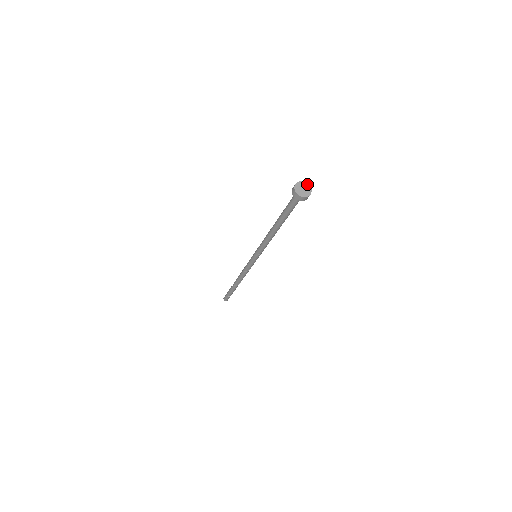
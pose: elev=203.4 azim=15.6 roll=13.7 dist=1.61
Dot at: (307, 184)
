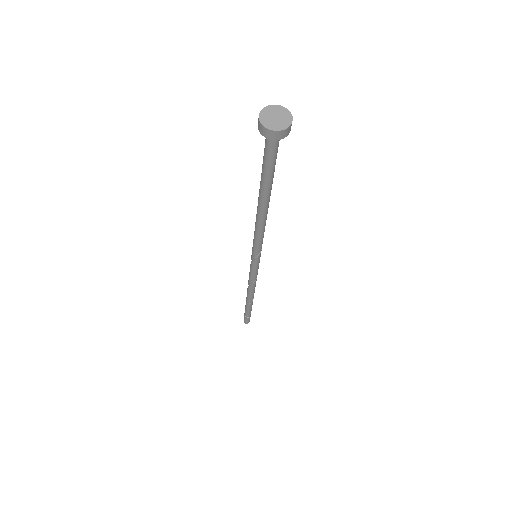
Dot at: (271, 106)
